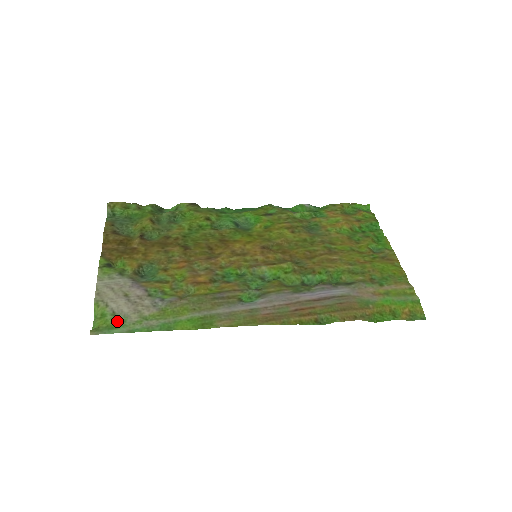
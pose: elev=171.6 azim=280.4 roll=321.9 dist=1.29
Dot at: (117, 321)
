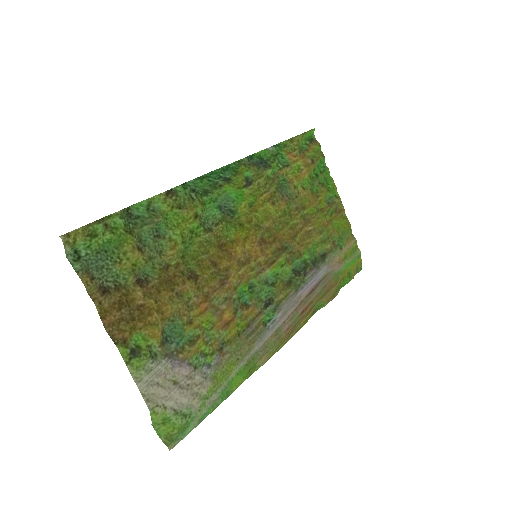
Dot at: (184, 418)
